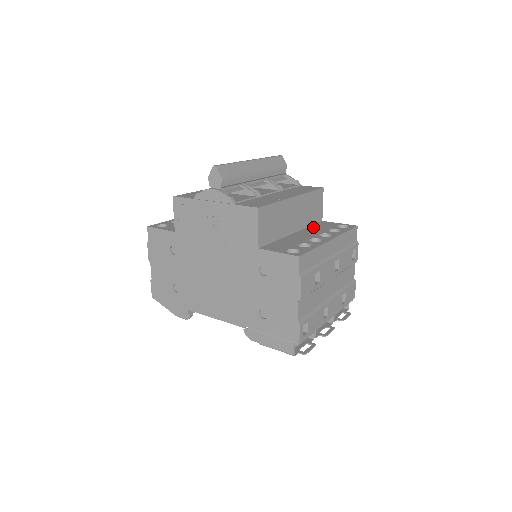
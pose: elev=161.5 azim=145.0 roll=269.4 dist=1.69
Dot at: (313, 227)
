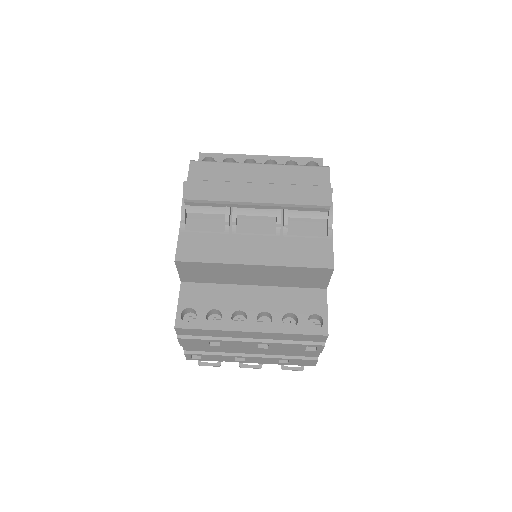
Dot at: (289, 292)
